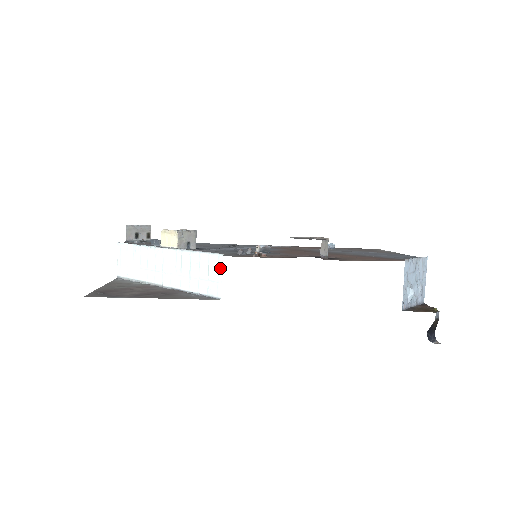
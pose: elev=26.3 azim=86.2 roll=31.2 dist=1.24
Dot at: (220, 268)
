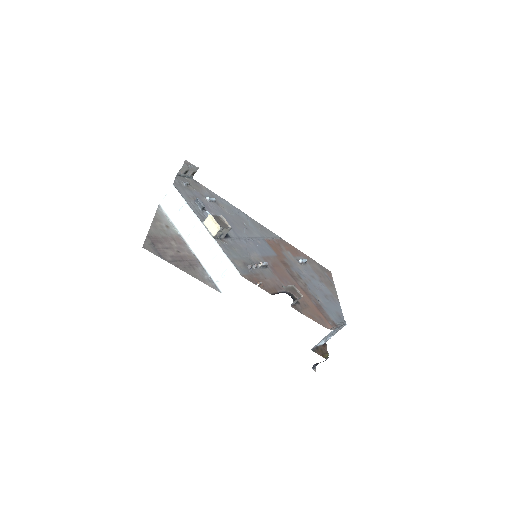
Dot at: (233, 278)
